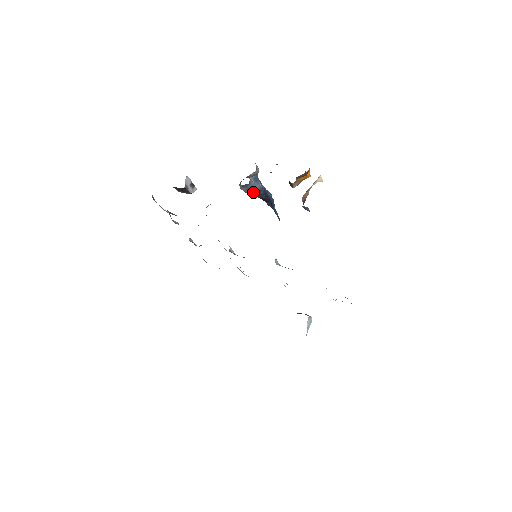
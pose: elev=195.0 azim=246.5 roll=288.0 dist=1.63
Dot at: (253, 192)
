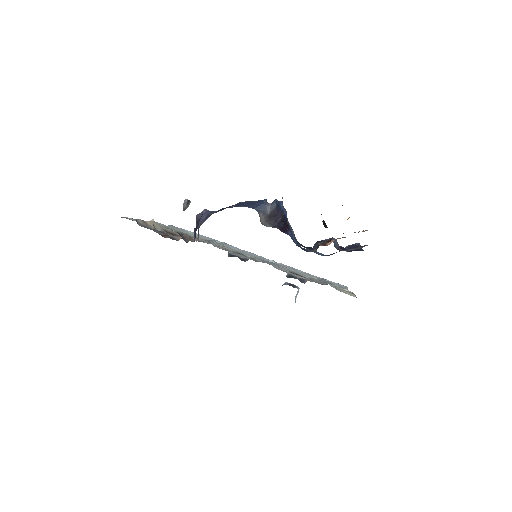
Dot at: (270, 216)
